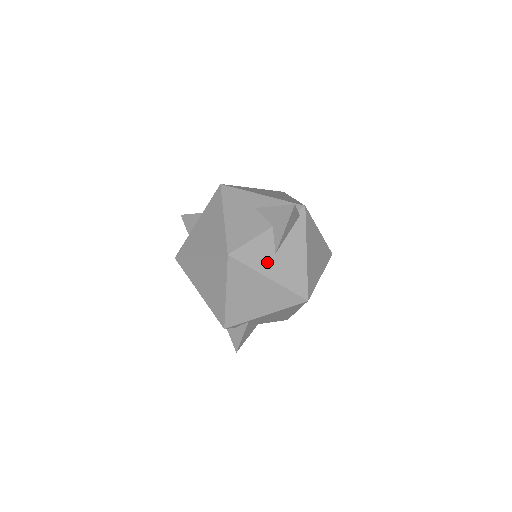
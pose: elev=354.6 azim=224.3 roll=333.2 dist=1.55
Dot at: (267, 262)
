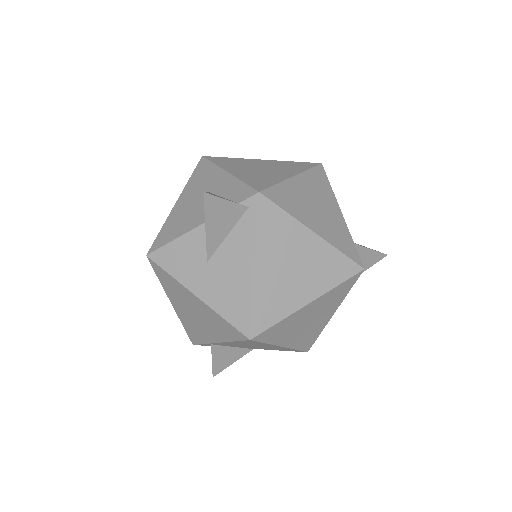
Dot at: (195, 272)
